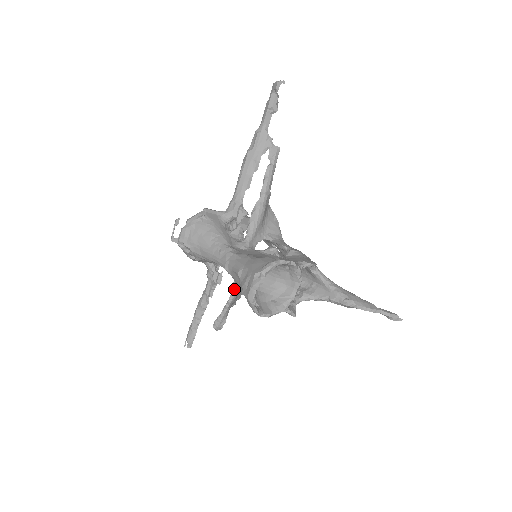
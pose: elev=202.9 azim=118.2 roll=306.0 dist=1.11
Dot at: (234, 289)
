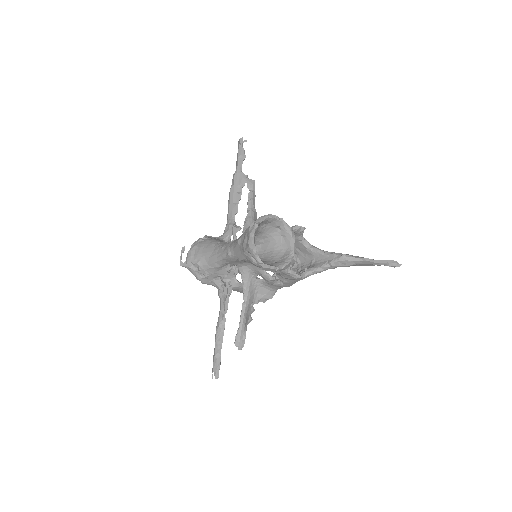
Dot at: (244, 292)
